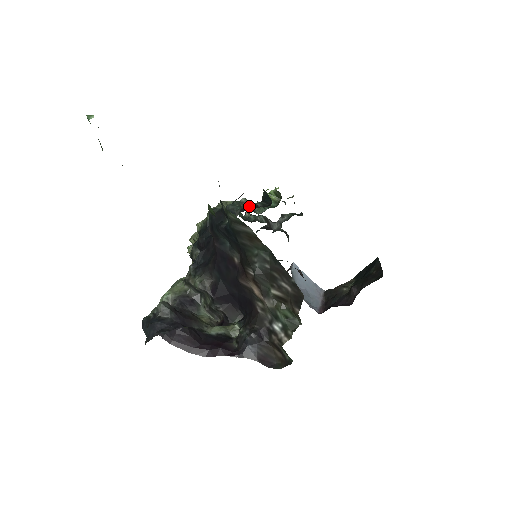
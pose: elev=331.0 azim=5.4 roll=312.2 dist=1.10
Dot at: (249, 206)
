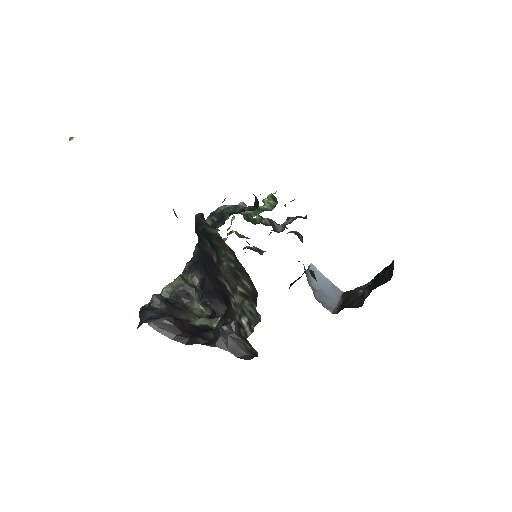
Dot at: (239, 210)
